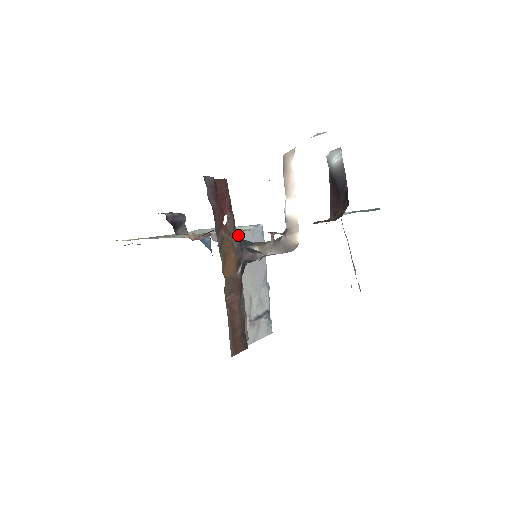
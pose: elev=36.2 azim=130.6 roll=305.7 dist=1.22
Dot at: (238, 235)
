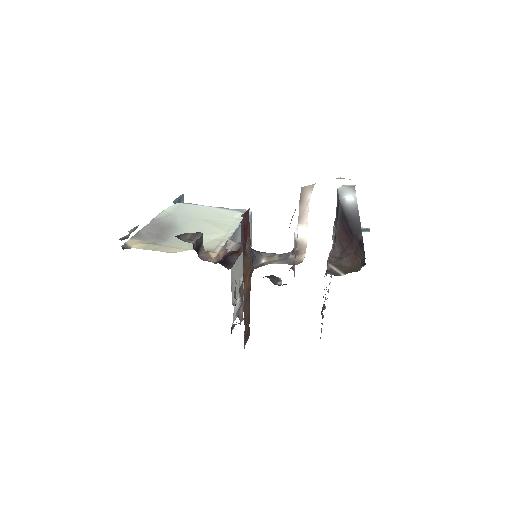
Dot at: occluded
